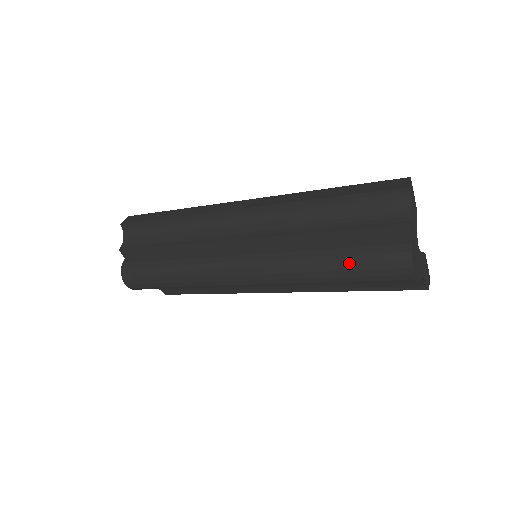
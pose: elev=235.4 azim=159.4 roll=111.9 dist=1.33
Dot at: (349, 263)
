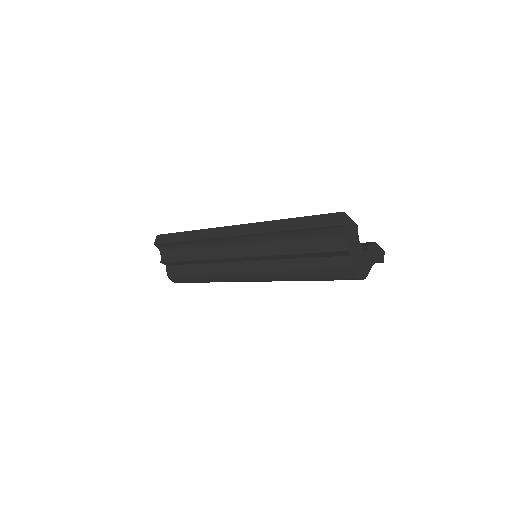
Dot at: (316, 274)
